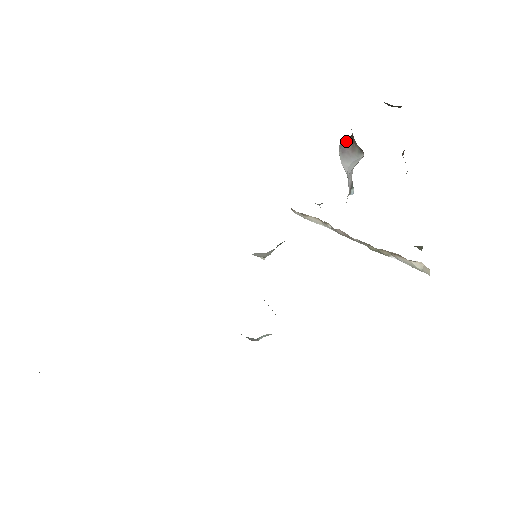
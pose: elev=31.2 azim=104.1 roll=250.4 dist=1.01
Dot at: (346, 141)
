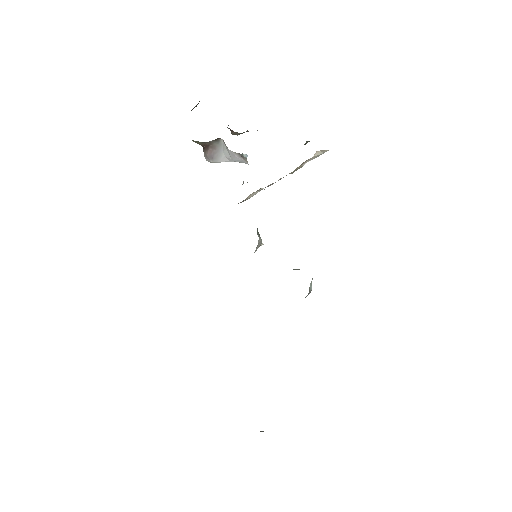
Dot at: (205, 152)
